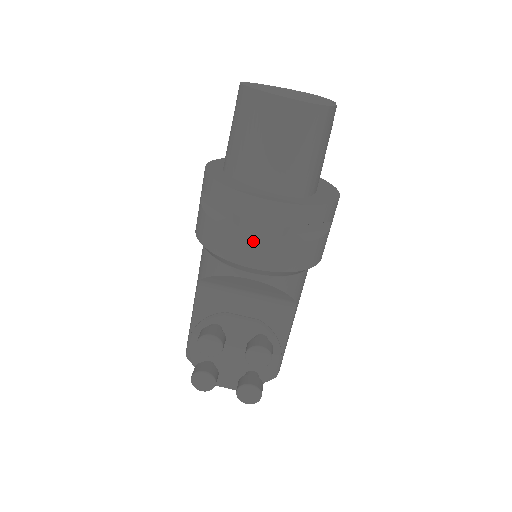
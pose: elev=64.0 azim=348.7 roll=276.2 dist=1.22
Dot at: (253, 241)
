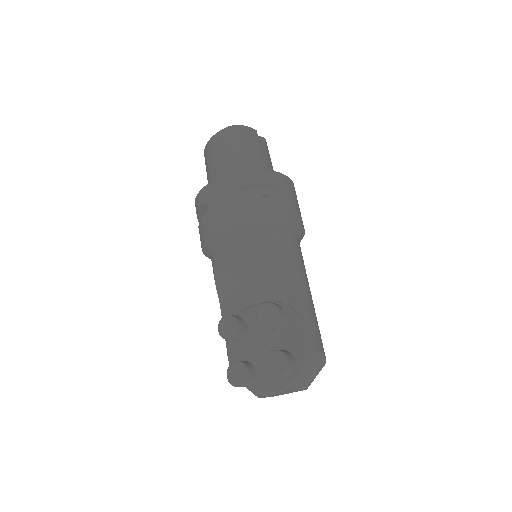
Dot at: (218, 211)
